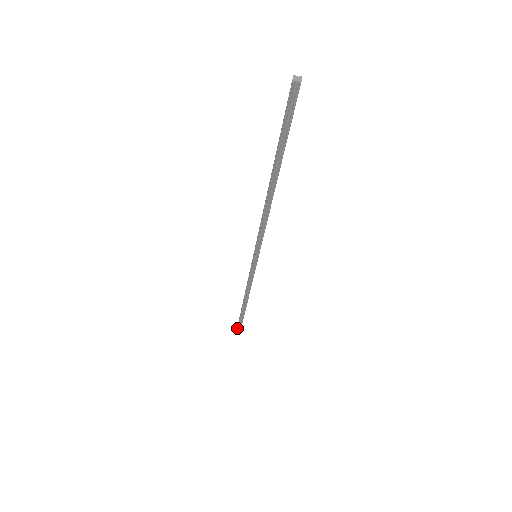
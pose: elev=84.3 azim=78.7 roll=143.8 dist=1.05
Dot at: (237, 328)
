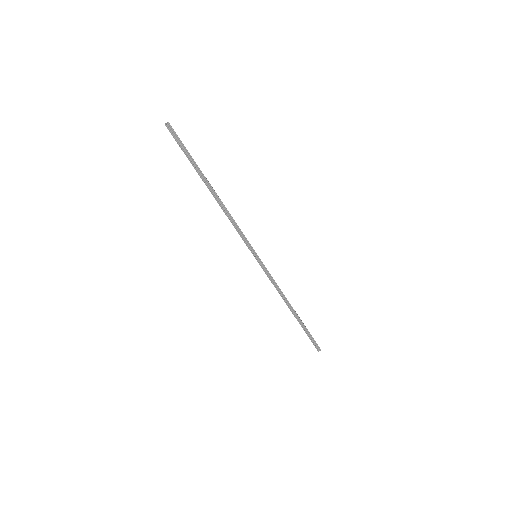
Dot at: (315, 347)
